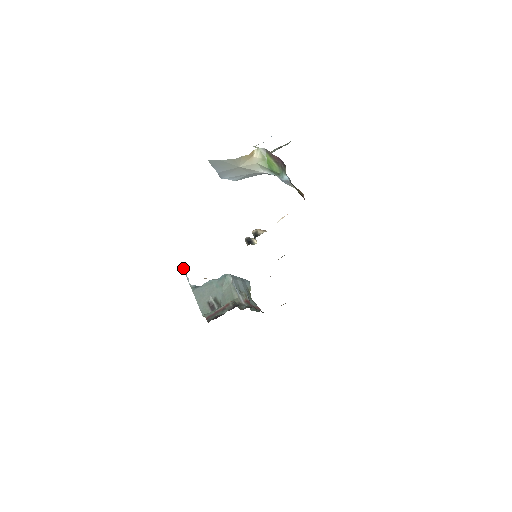
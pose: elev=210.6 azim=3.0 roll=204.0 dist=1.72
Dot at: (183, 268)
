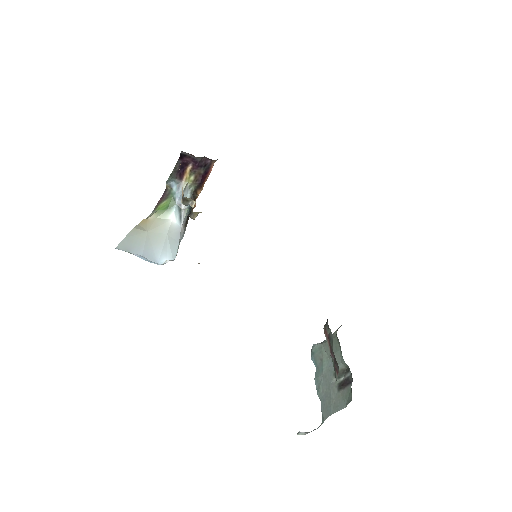
Dot at: occluded
